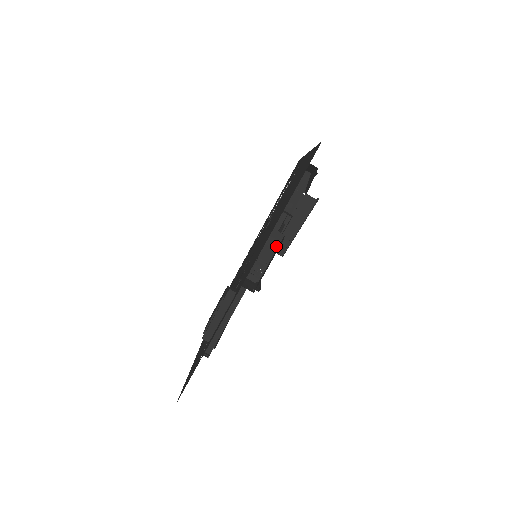
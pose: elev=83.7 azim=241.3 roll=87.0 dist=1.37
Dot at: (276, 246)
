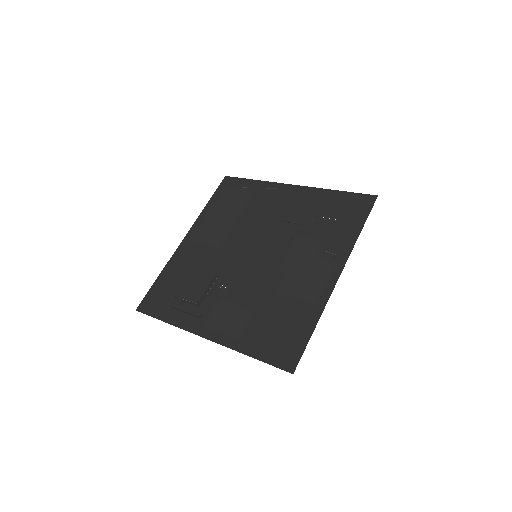
Dot at: occluded
